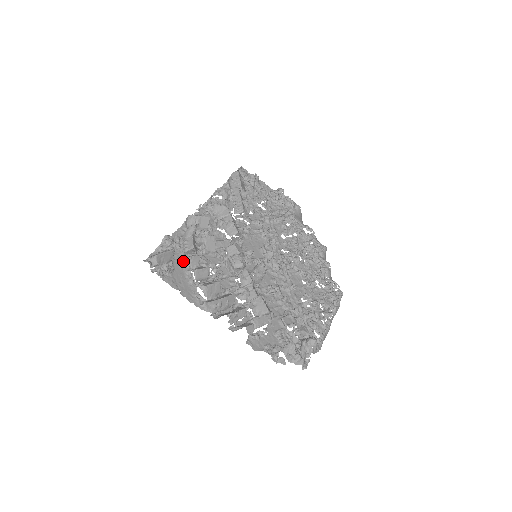
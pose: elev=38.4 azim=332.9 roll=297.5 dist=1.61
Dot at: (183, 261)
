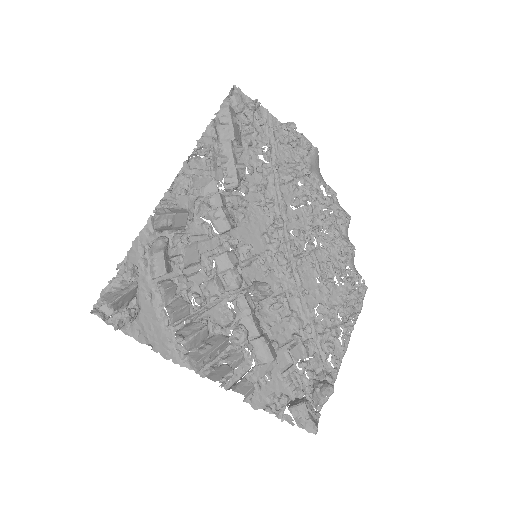
Dot at: (152, 289)
